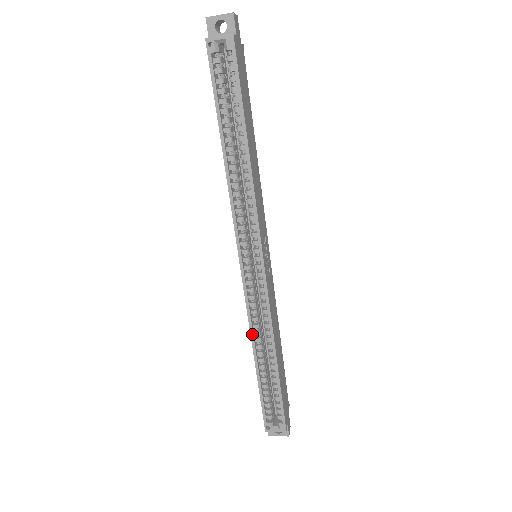
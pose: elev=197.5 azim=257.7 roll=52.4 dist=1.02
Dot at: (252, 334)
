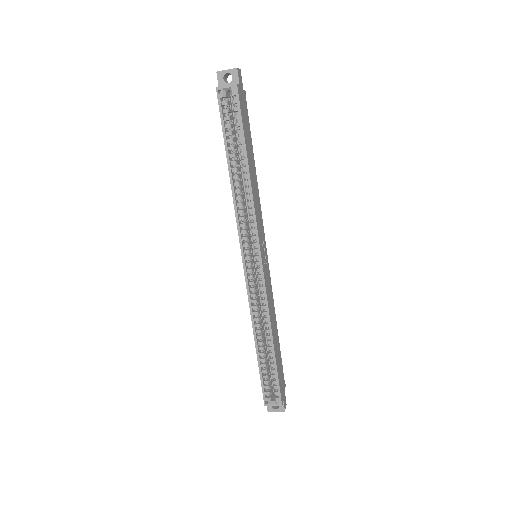
Dot at: (253, 320)
